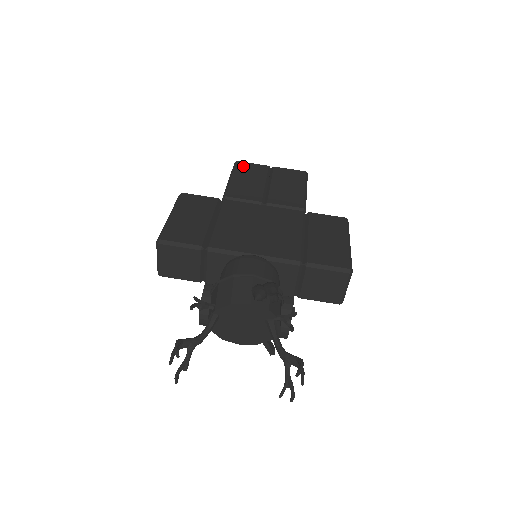
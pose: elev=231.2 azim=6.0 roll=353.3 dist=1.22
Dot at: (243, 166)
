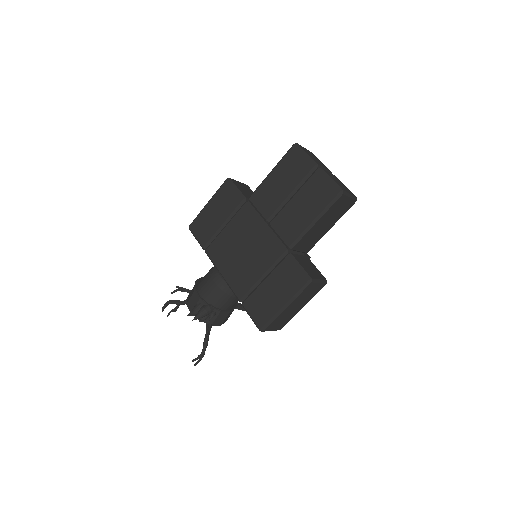
Dot at: (292, 157)
